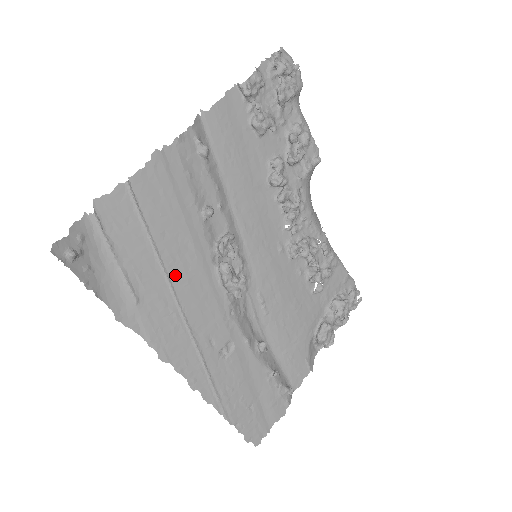
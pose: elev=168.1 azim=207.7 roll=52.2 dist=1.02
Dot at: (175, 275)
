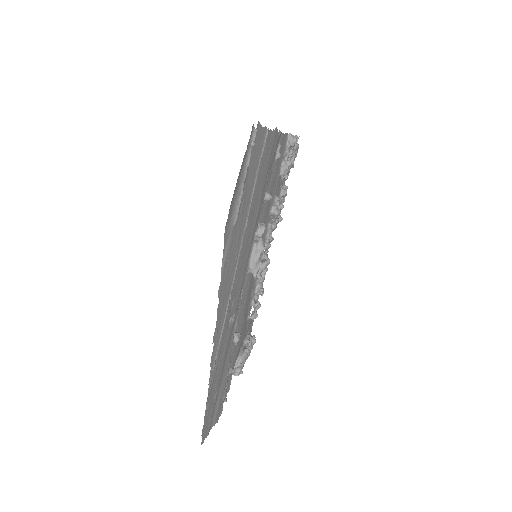
Dot at: (248, 224)
